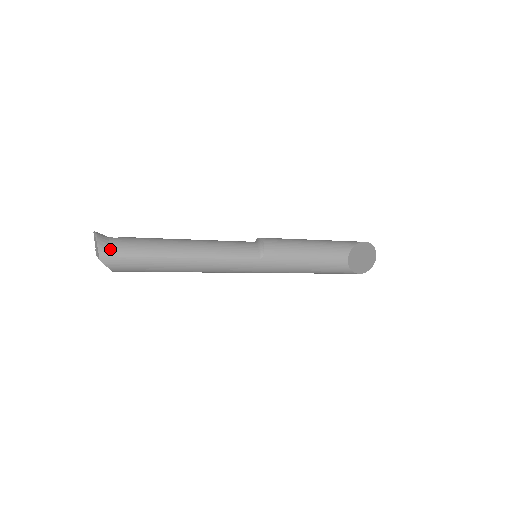
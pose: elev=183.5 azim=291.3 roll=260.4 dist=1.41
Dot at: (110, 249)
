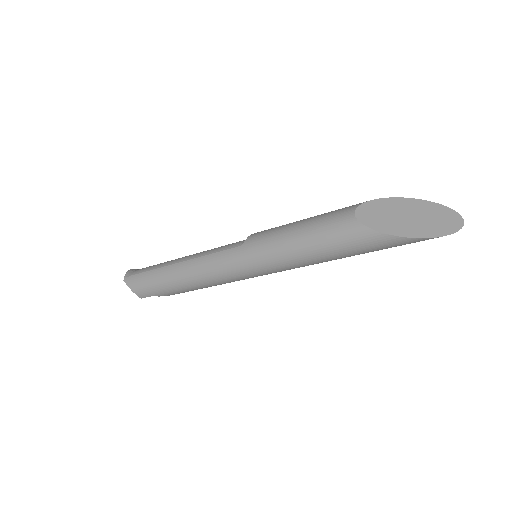
Dot at: (133, 272)
